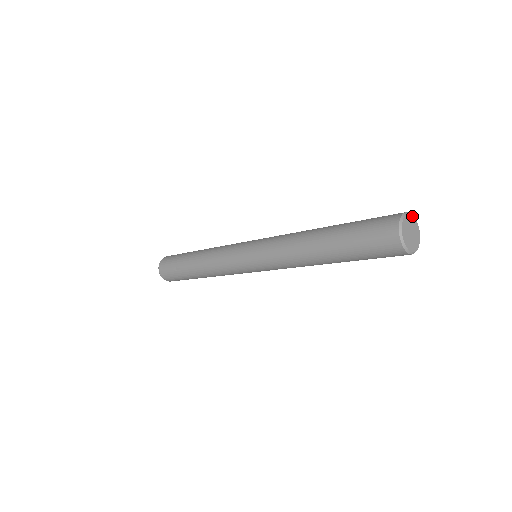
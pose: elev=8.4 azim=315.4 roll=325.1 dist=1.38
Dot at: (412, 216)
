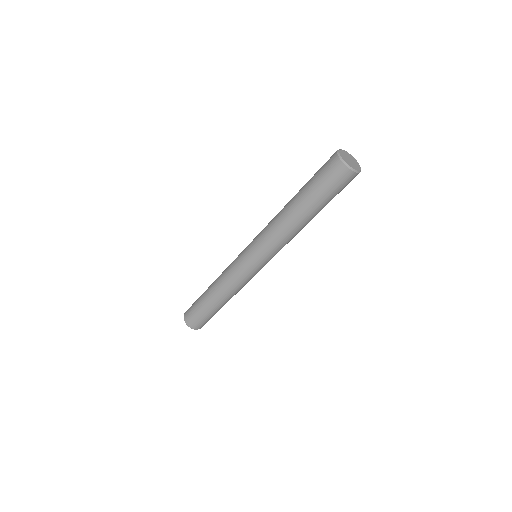
Dot at: (352, 156)
